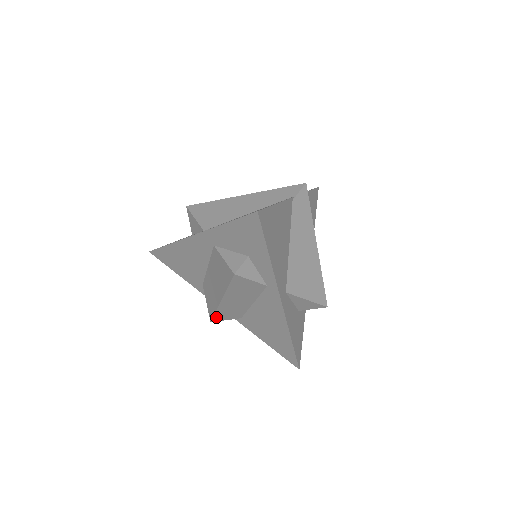
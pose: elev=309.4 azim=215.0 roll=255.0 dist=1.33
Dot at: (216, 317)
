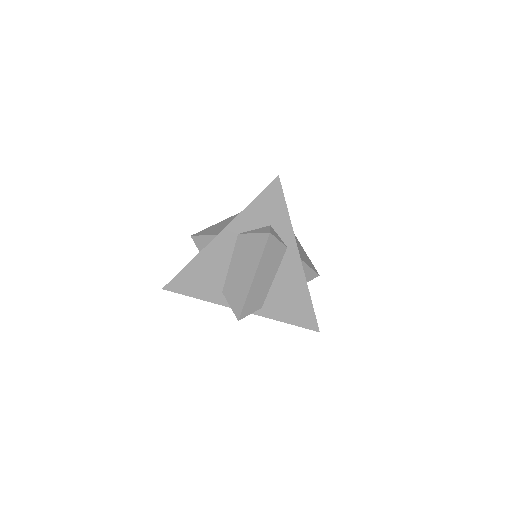
Dot at: (244, 310)
